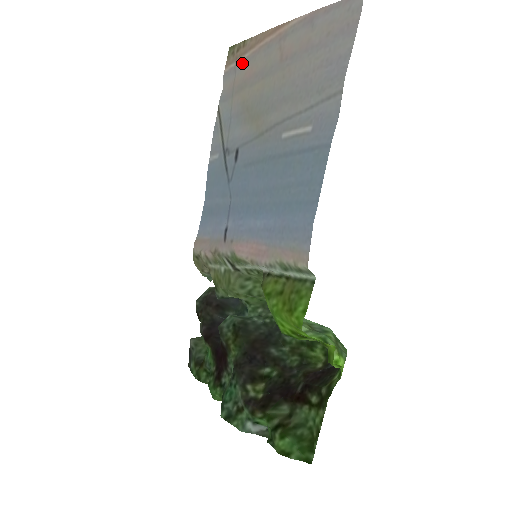
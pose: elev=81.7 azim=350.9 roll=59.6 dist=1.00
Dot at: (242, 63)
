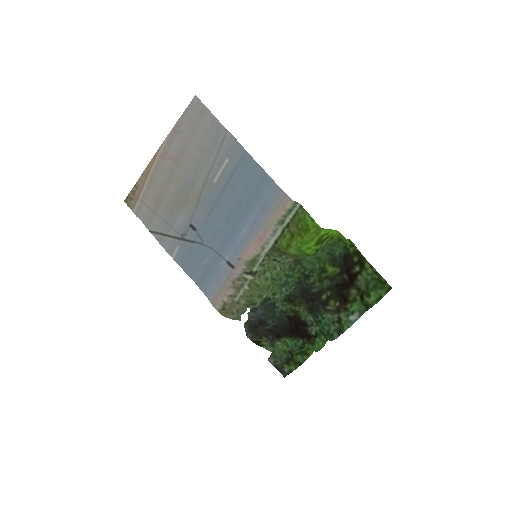
Dot at: (145, 194)
